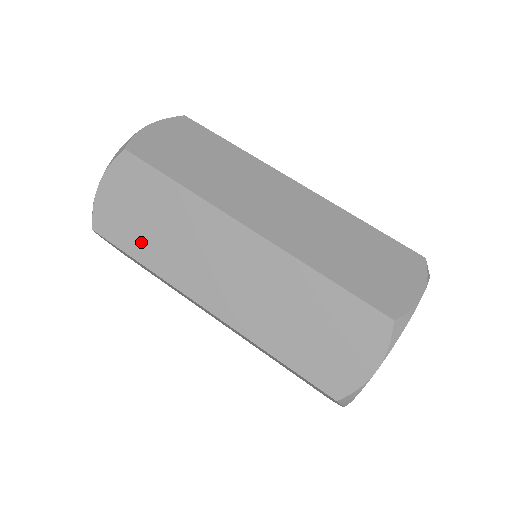
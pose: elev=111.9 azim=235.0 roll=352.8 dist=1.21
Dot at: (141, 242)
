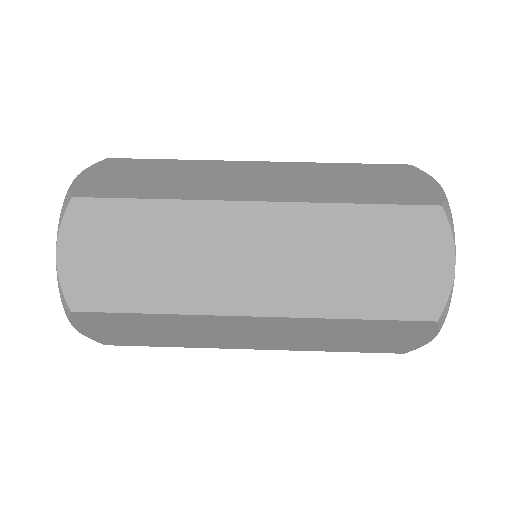
Dot at: (158, 341)
